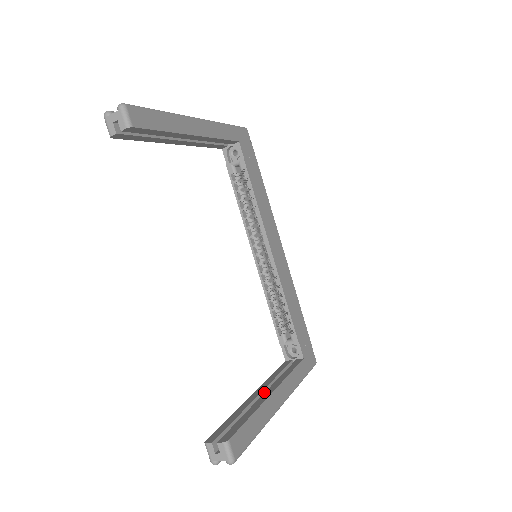
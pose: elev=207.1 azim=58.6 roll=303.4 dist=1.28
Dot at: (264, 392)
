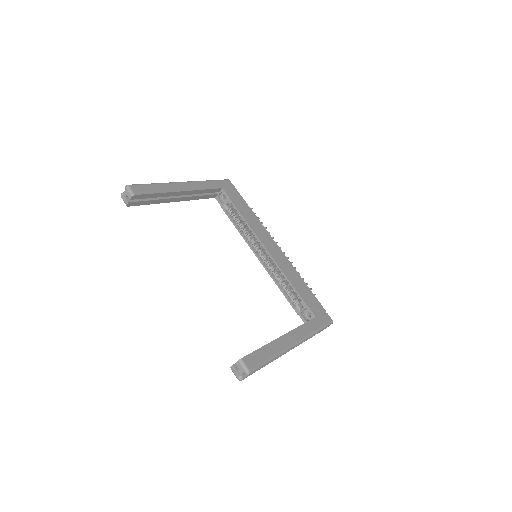
Dot at: occluded
